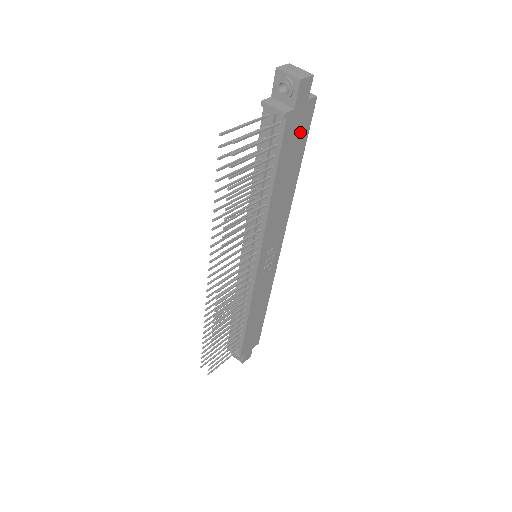
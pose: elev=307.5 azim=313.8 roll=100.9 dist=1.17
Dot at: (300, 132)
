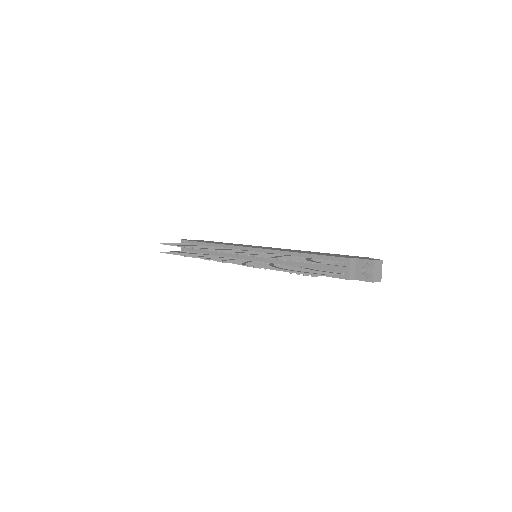
Dot at: occluded
